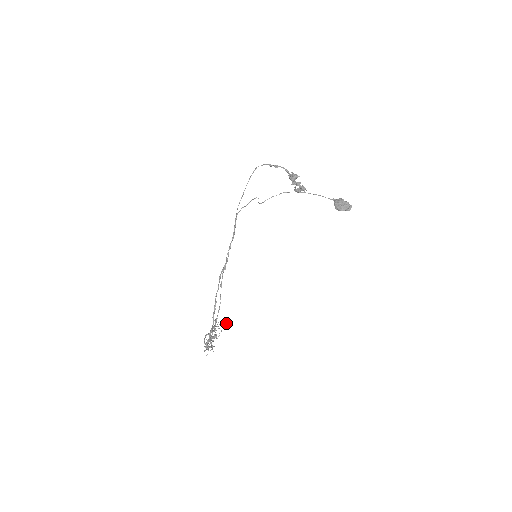
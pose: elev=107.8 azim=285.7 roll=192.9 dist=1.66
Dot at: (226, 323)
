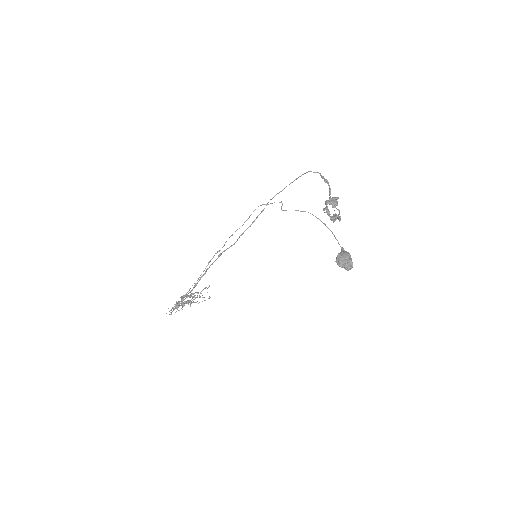
Dot at: occluded
